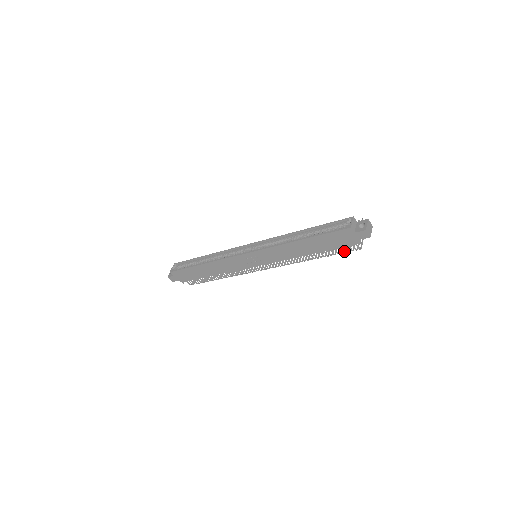
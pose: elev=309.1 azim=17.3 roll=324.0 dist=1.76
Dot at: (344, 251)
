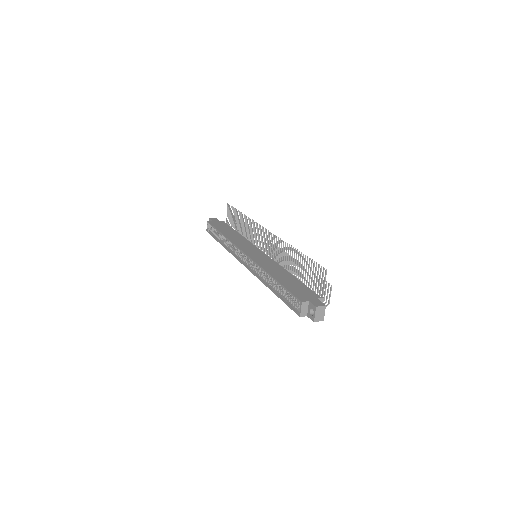
Dot at: occluded
